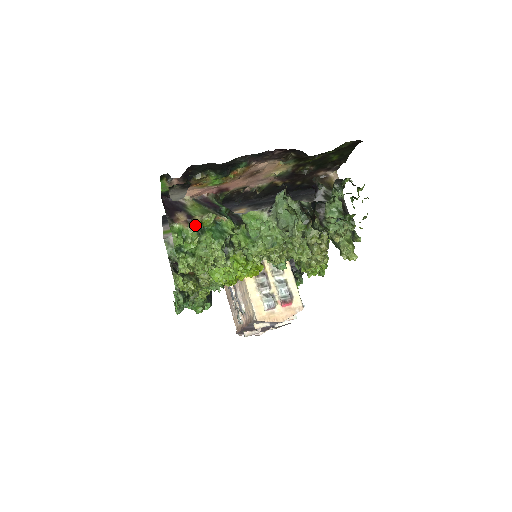
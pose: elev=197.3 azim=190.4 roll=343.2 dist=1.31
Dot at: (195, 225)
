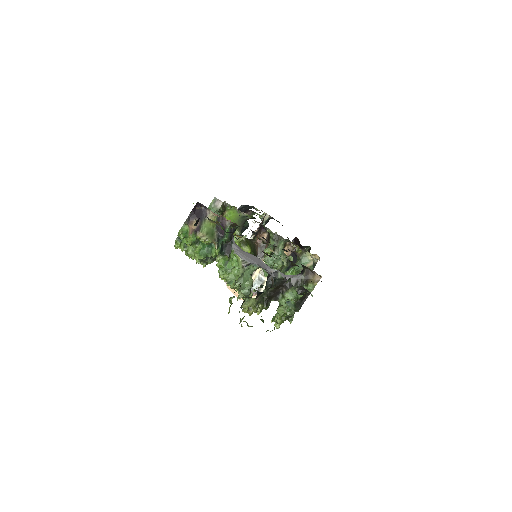
Dot at: (196, 237)
